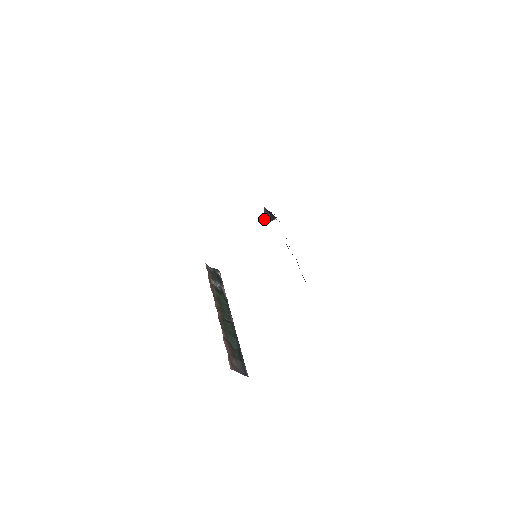
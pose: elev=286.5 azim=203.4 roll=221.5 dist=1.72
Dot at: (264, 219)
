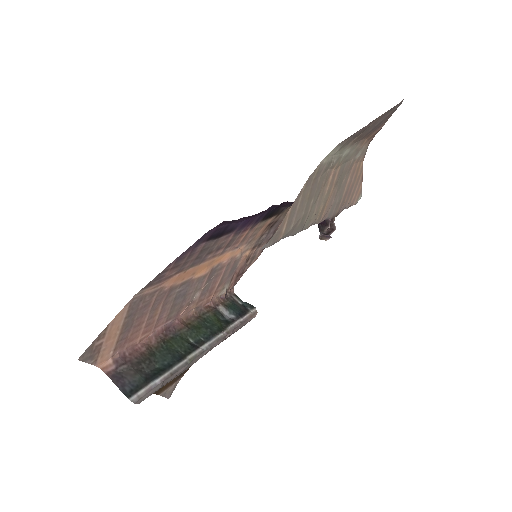
Dot at: occluded
